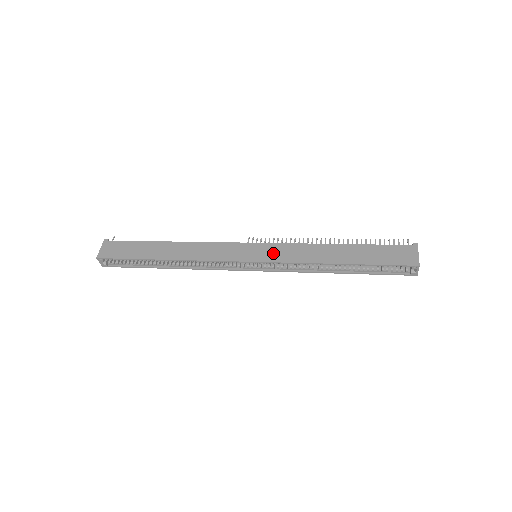
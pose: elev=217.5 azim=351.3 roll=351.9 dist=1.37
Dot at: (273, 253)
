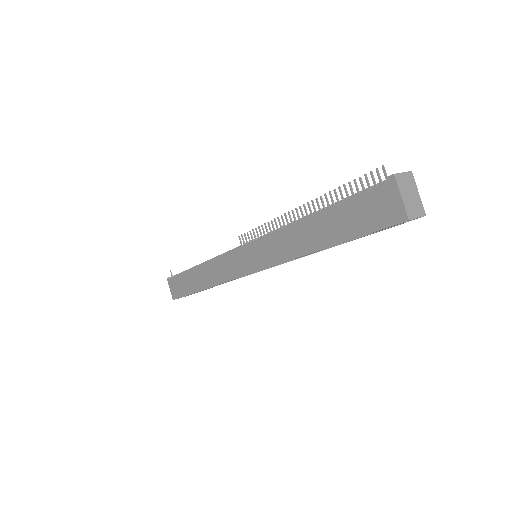
Dot at: (261, 255)
